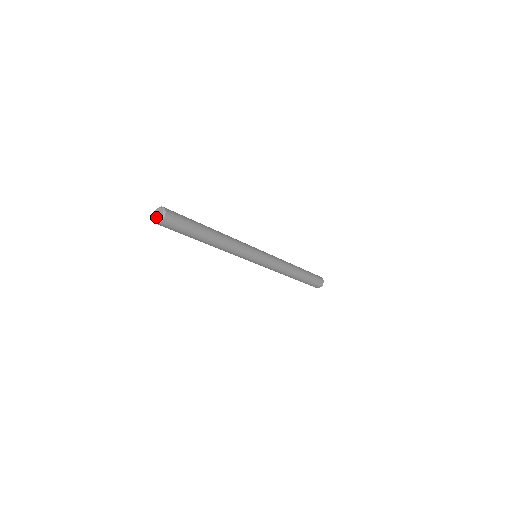
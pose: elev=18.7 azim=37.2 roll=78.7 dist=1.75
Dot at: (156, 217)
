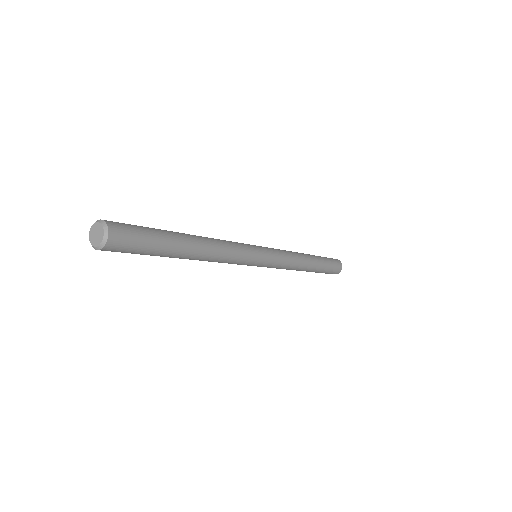
Dot at: (93, 237)
